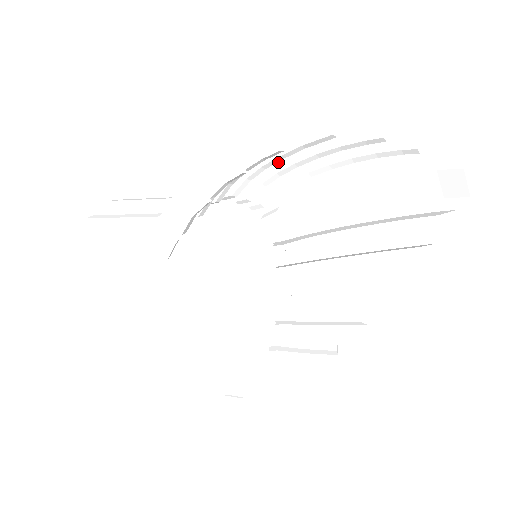
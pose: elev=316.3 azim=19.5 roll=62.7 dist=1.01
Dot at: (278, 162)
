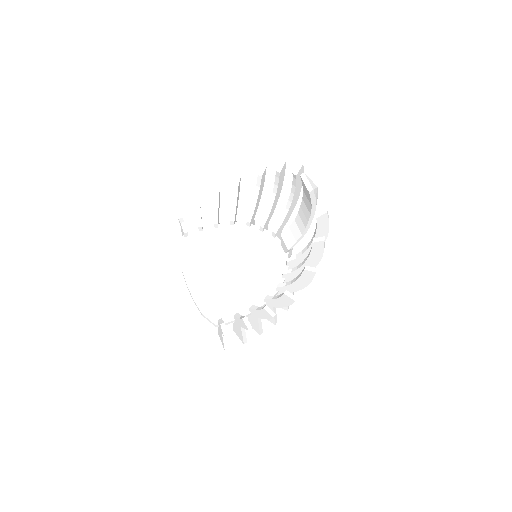
Dot at: occluded
